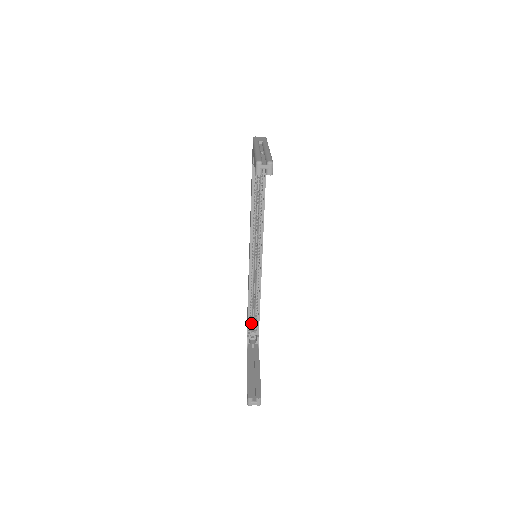
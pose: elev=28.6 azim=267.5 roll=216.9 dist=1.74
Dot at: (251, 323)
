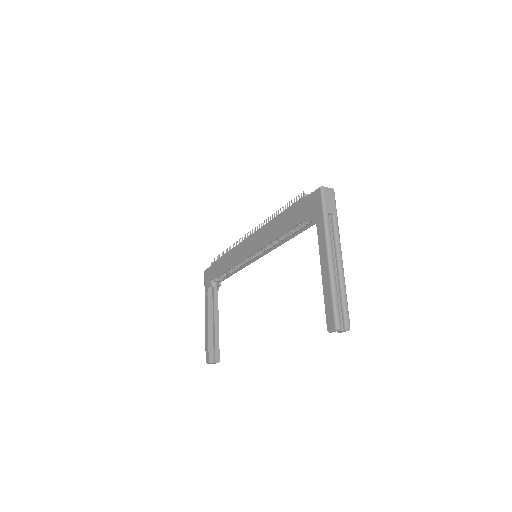
Dot at: (219, 276)
